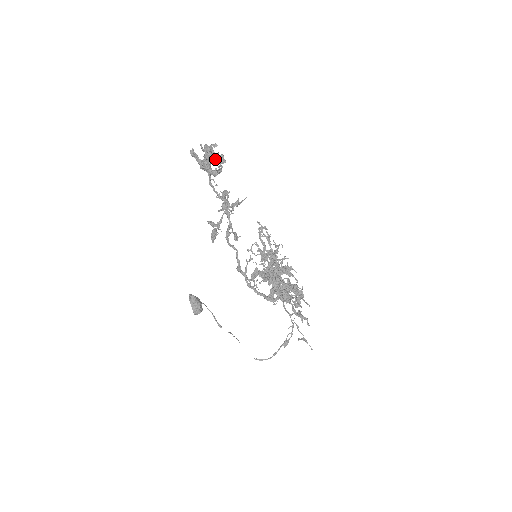
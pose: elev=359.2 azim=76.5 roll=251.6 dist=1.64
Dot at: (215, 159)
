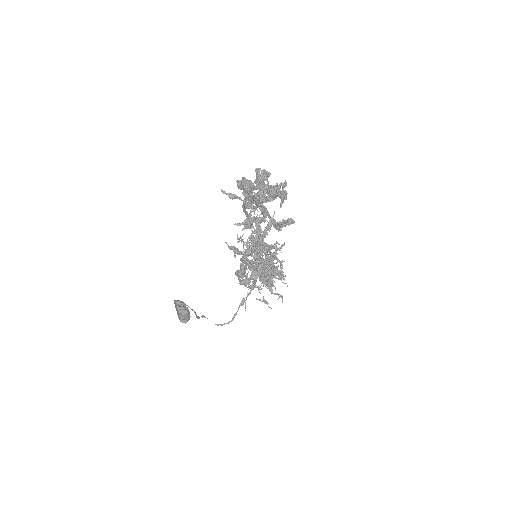
Dot at: occluded
